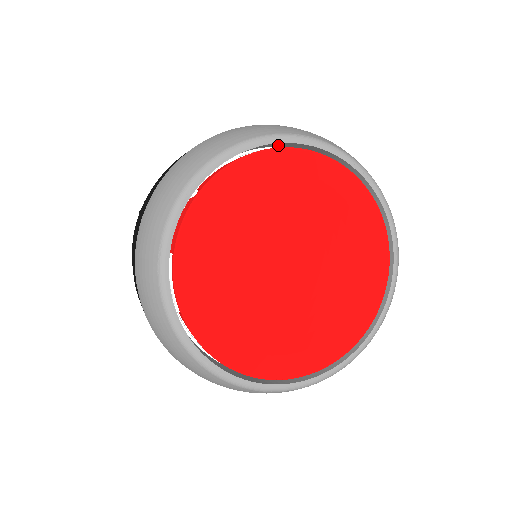
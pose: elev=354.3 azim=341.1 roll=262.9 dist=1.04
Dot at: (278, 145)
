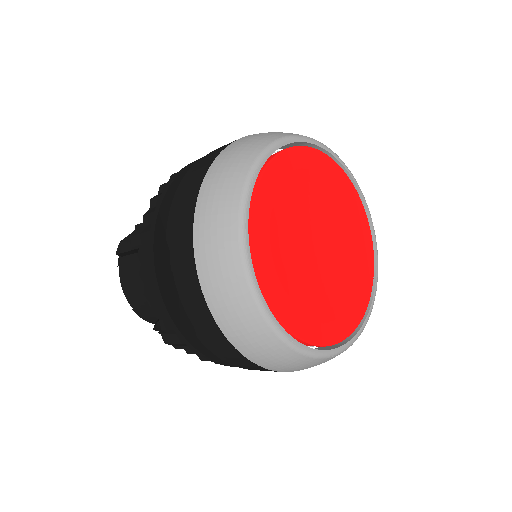
Dot at: (287, 146)
